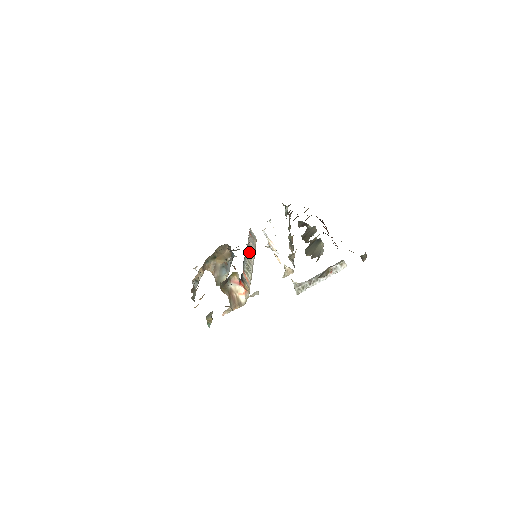
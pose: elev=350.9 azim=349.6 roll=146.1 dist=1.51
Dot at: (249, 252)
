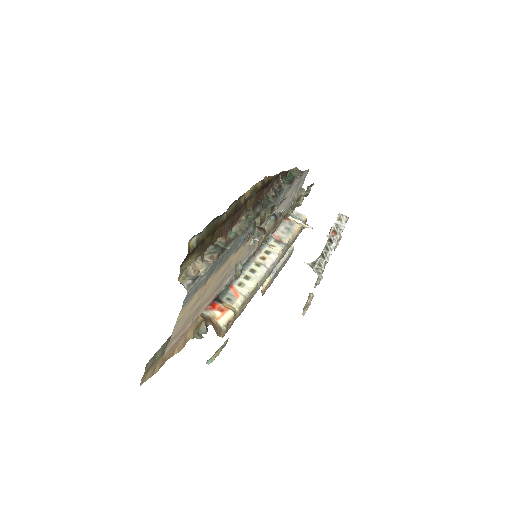
Dot at: (267, 248)
